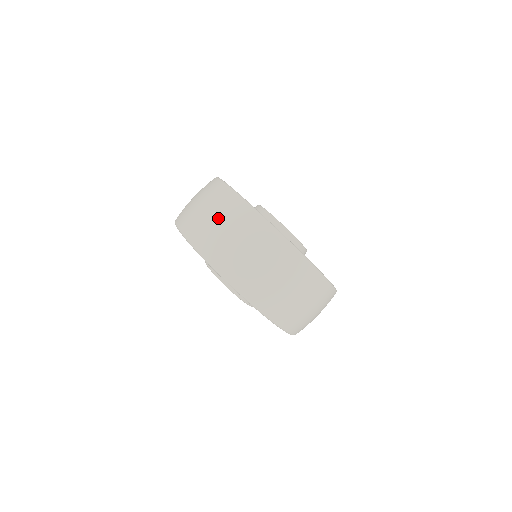
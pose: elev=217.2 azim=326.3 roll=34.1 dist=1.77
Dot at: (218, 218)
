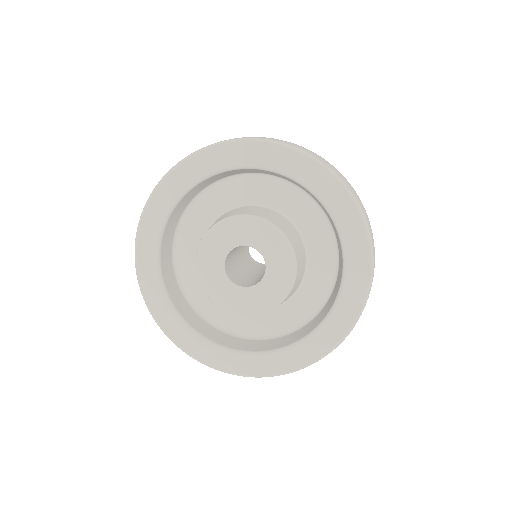
Dot at: occluded
